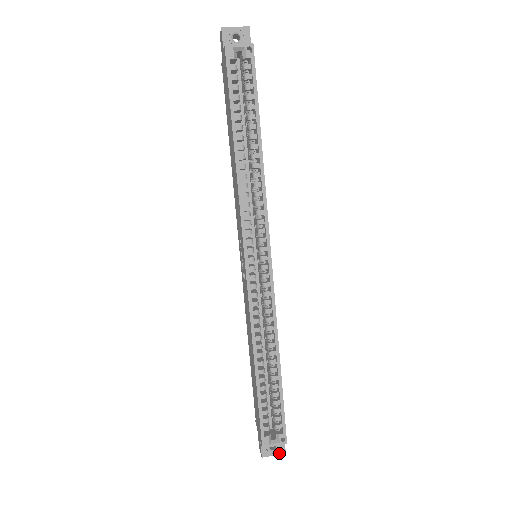
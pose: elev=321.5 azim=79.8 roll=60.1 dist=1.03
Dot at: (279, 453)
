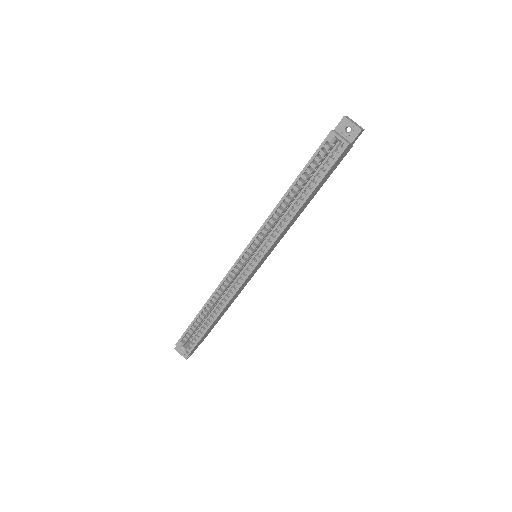
Dot at: (183, 356)
